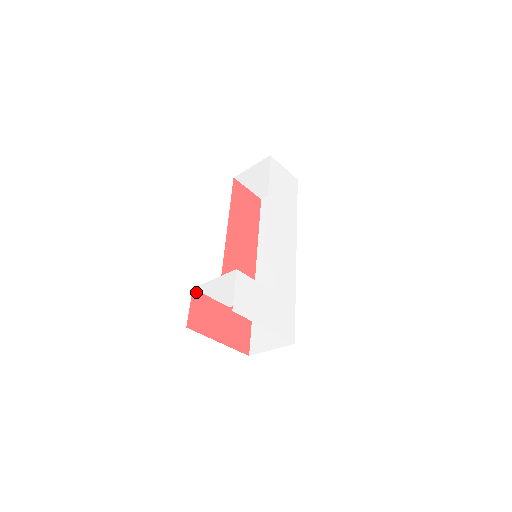
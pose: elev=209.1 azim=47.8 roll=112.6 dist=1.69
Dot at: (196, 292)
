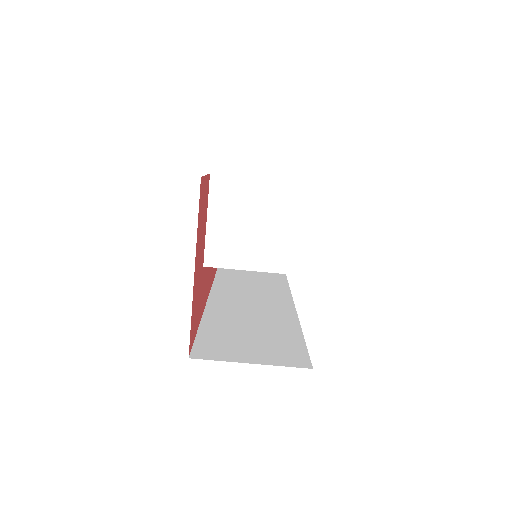
Dot at: (209, 183)
